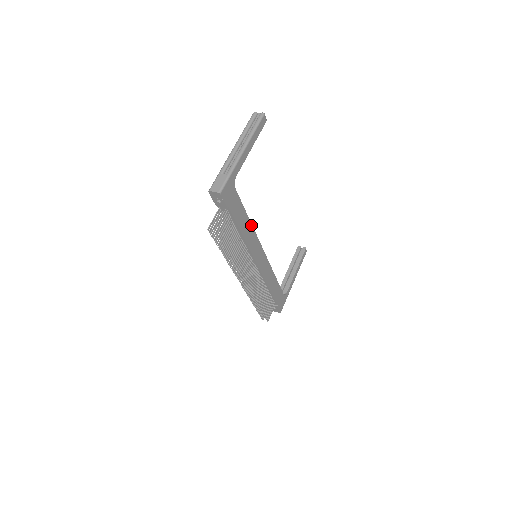
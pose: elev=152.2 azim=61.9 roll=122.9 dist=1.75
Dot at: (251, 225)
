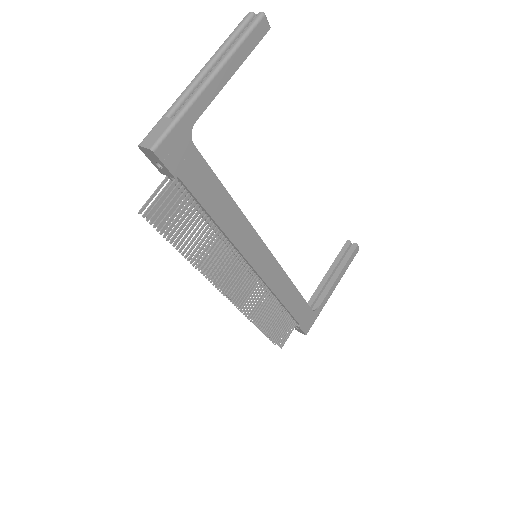
Dot at: (238, 209)
